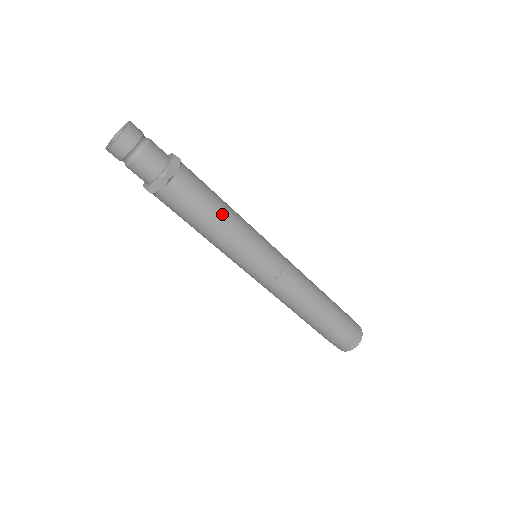
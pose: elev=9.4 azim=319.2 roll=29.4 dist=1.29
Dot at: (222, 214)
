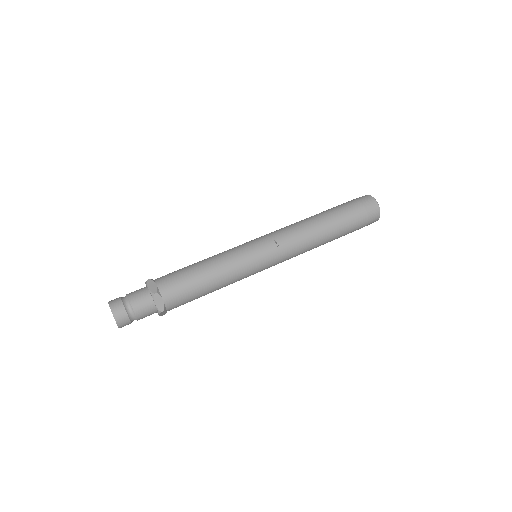
Dot at: (205, 266)
